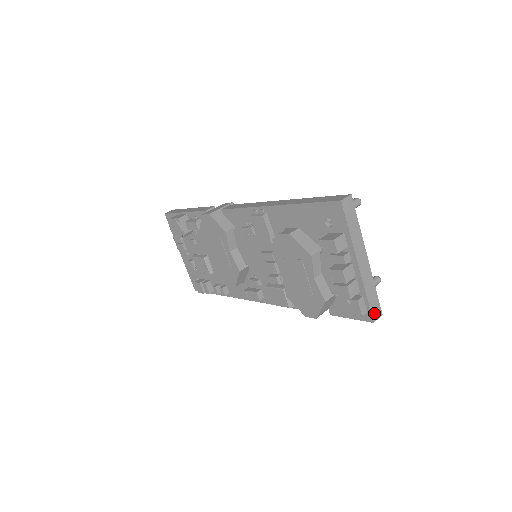
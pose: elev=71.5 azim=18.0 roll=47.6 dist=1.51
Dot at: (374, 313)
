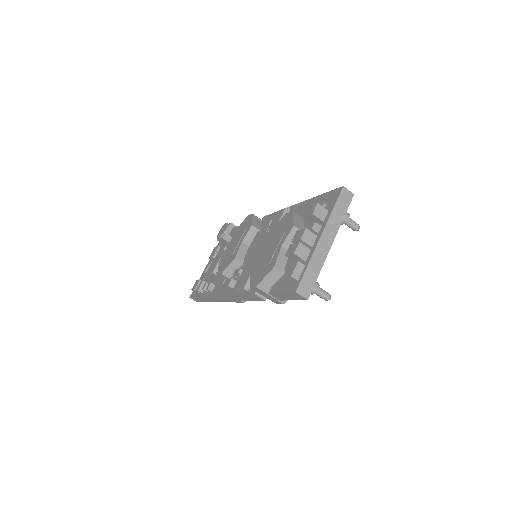
Dot at: (302, 287)
